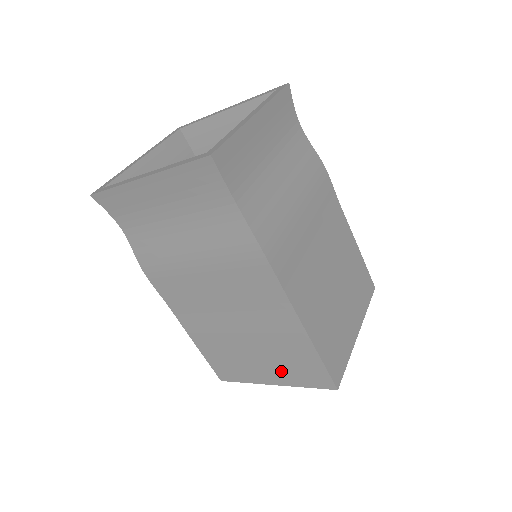
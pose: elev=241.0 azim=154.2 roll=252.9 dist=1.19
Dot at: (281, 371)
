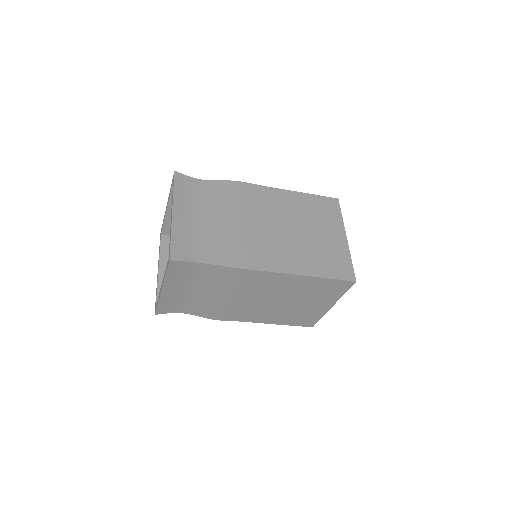
Dot at: occluded
